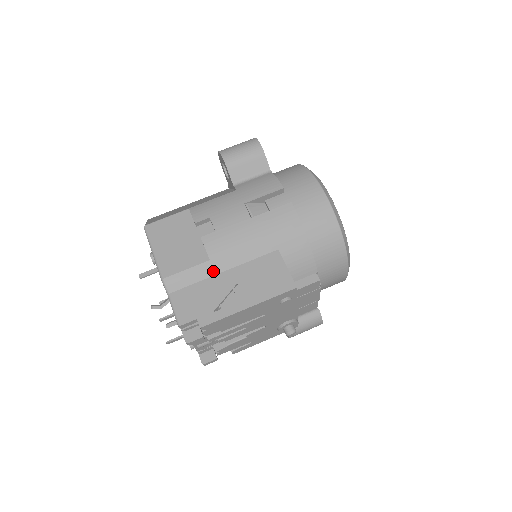
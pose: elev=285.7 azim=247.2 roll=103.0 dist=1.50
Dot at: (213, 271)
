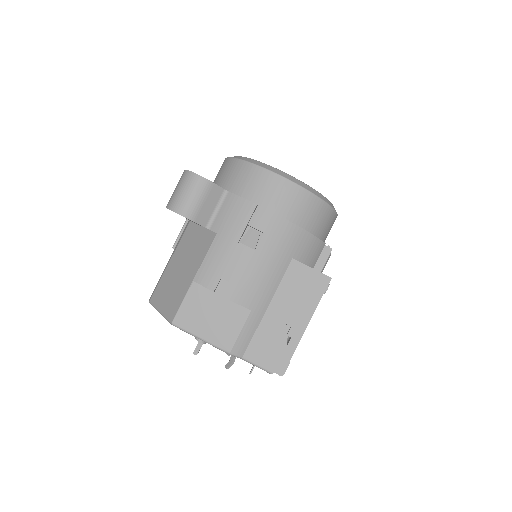
Dot at: (260, 315)
